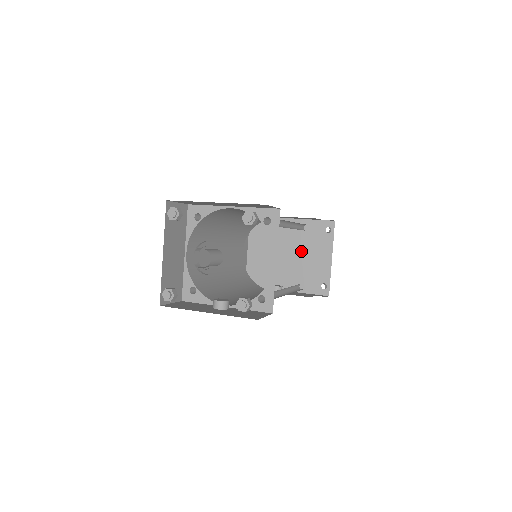
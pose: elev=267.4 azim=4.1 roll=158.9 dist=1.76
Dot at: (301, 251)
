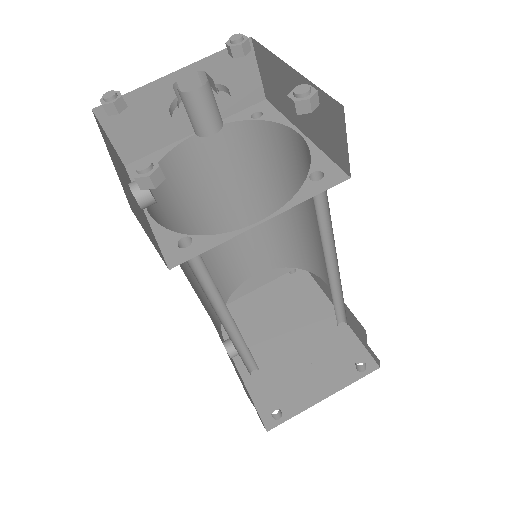
Dot at: (305, 352)
